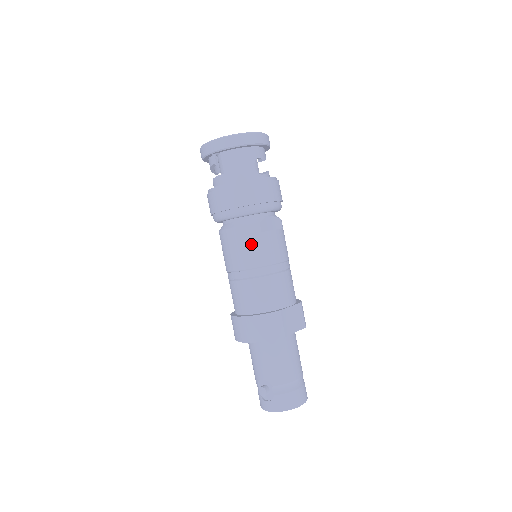
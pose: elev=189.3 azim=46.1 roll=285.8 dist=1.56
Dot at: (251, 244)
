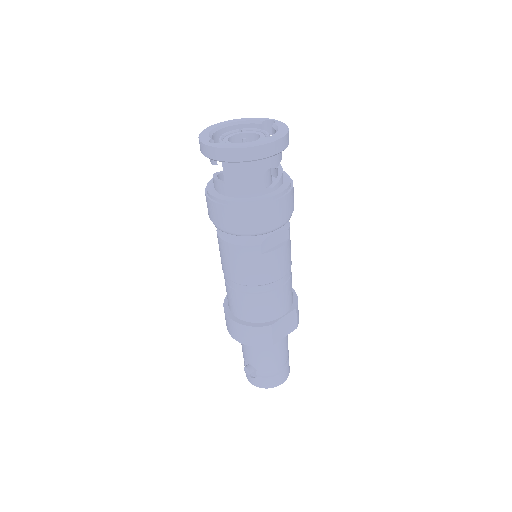
Dot at: (248, 264)
